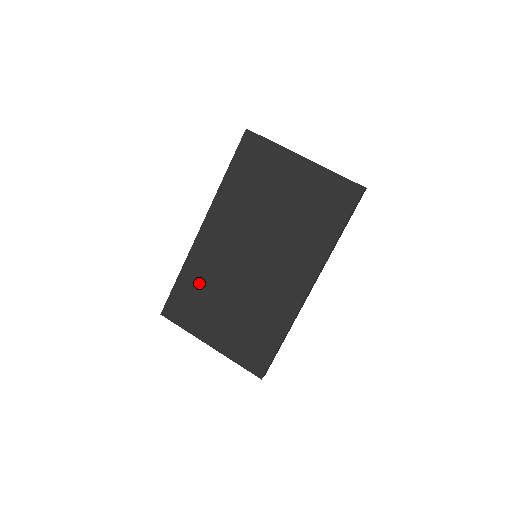
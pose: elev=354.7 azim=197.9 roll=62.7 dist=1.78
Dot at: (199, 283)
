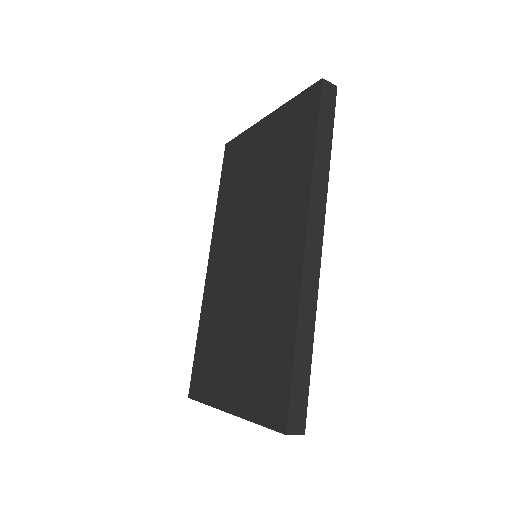
Dot at: (212, 329)
